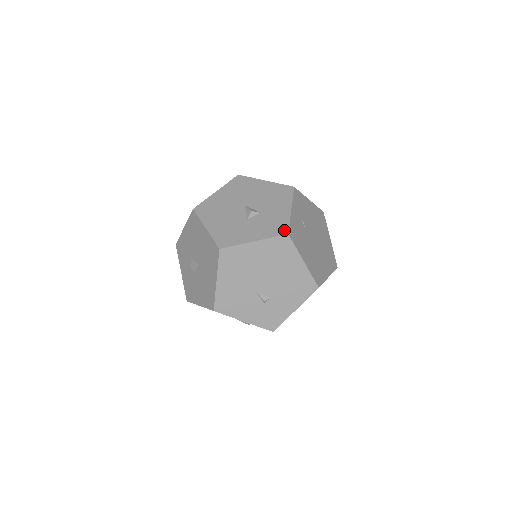
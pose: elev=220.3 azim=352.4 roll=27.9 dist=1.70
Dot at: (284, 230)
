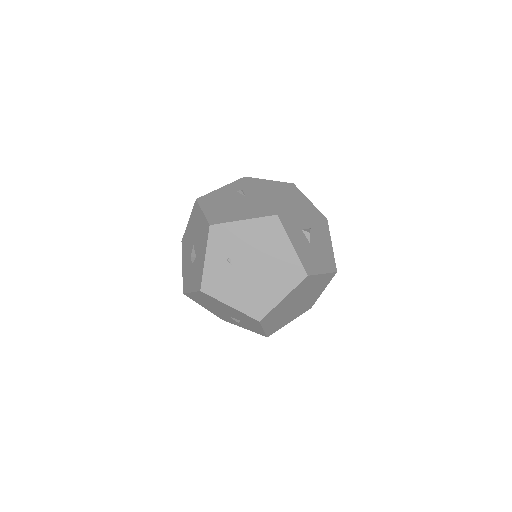
Dot at: (199, 285)
